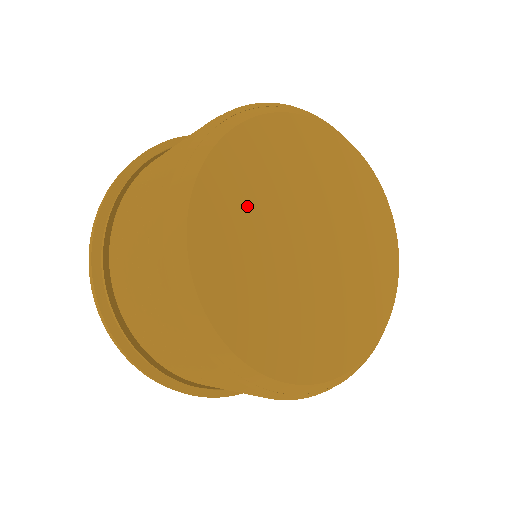
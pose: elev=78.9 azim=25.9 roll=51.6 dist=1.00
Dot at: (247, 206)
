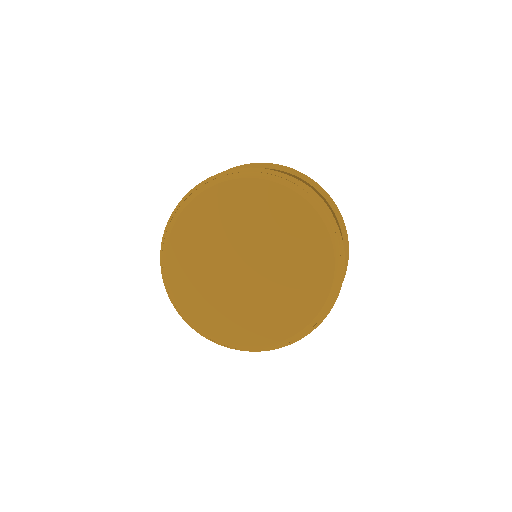
Dot at: (200, 251)
